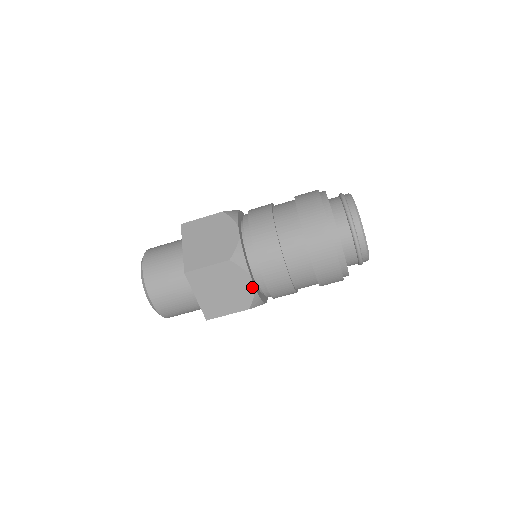
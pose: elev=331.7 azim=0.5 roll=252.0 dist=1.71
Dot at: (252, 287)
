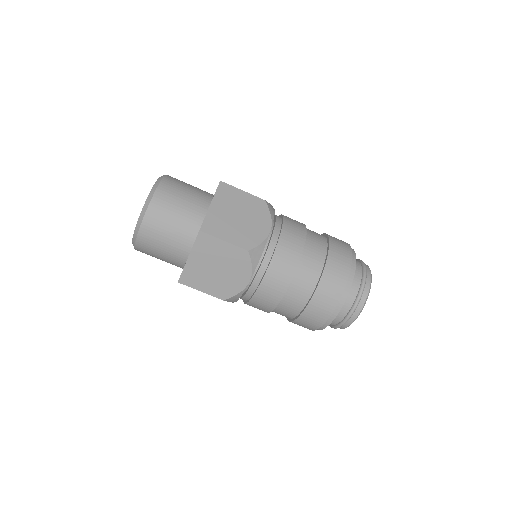
Dot at: (266, 234)
